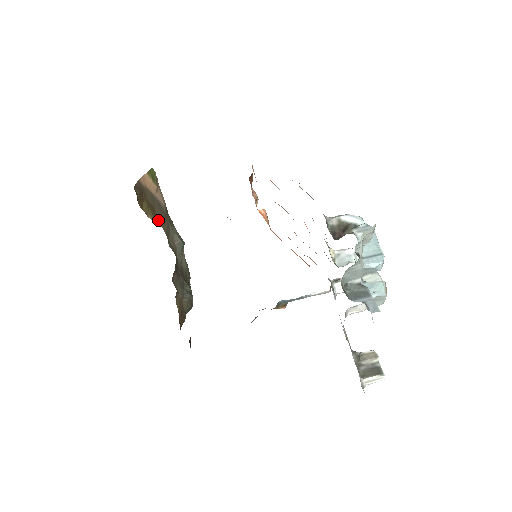
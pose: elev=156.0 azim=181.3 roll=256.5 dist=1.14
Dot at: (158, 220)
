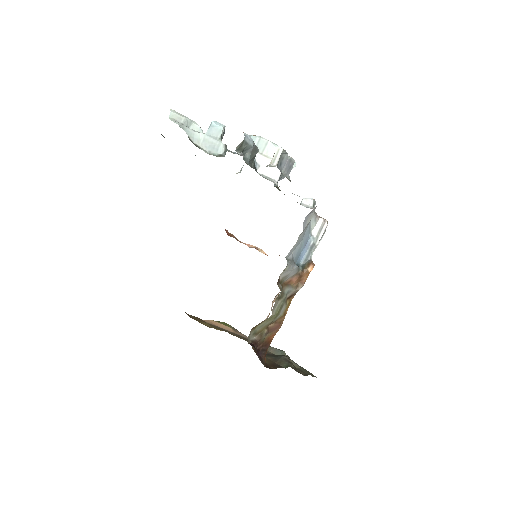
Dot at: occluded
